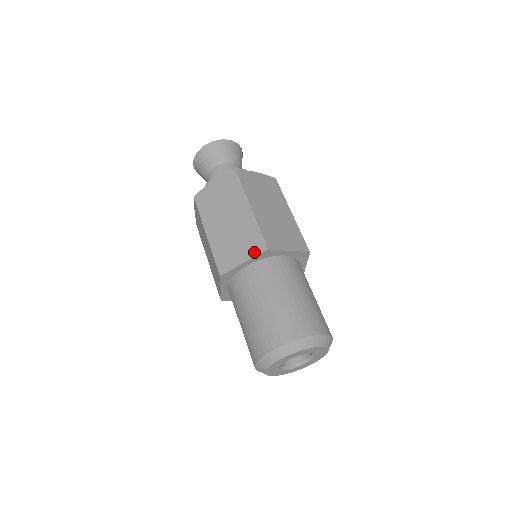
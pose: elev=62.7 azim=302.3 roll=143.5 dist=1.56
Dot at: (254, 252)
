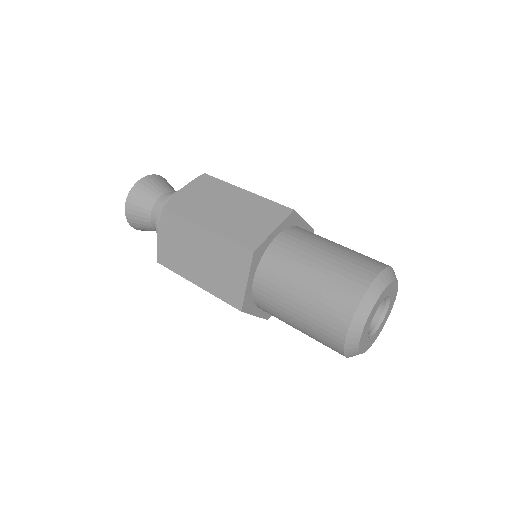
Dot at: (246, 265)
